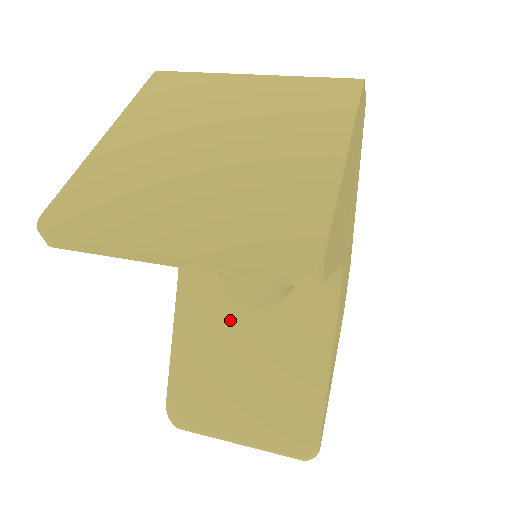
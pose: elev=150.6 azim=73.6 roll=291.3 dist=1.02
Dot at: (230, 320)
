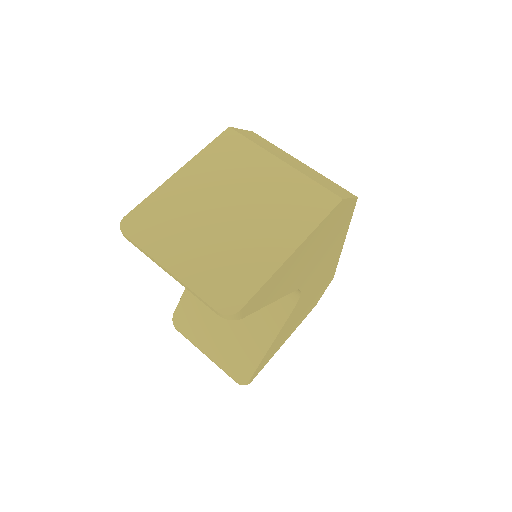
Dot at: occluded
